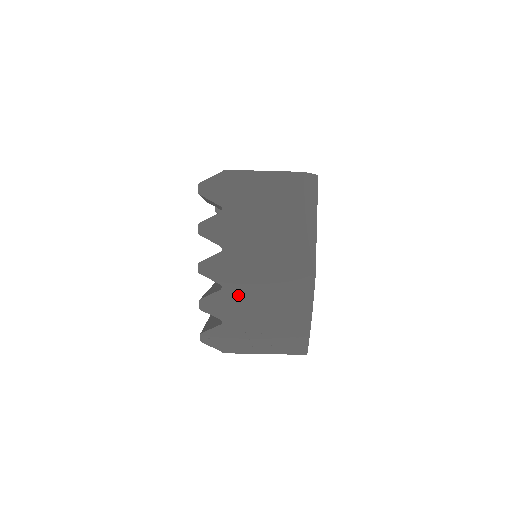
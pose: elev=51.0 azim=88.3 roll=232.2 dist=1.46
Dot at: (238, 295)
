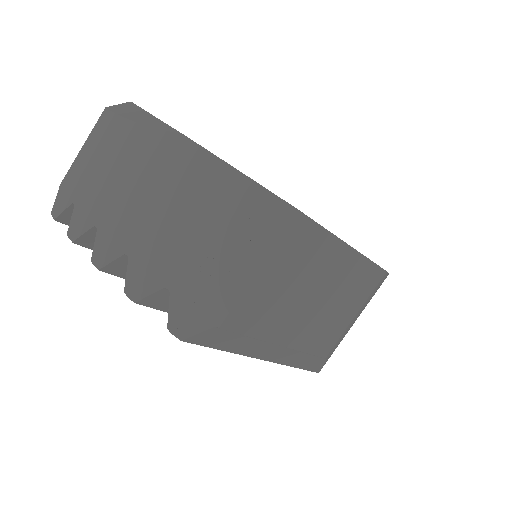
Dot at: (147, 243)
